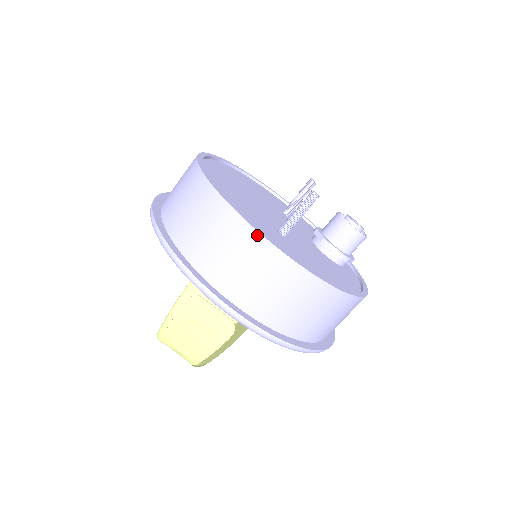
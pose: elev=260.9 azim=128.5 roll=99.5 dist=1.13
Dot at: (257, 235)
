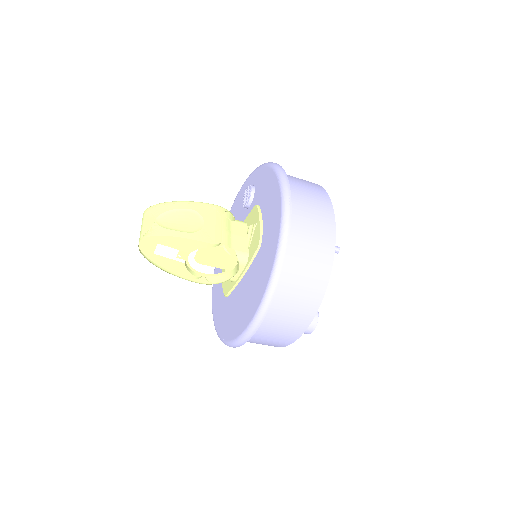
Dot at: (328, 196)
